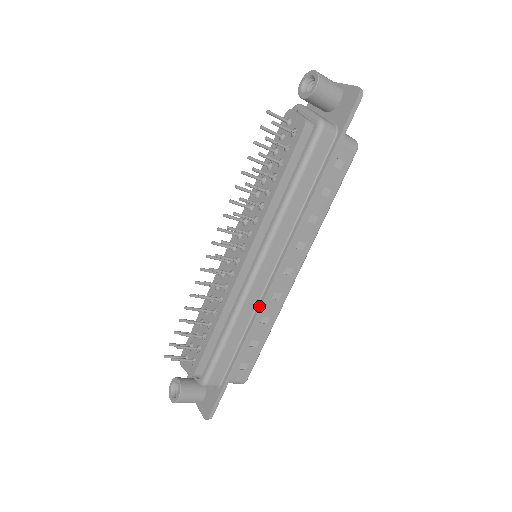
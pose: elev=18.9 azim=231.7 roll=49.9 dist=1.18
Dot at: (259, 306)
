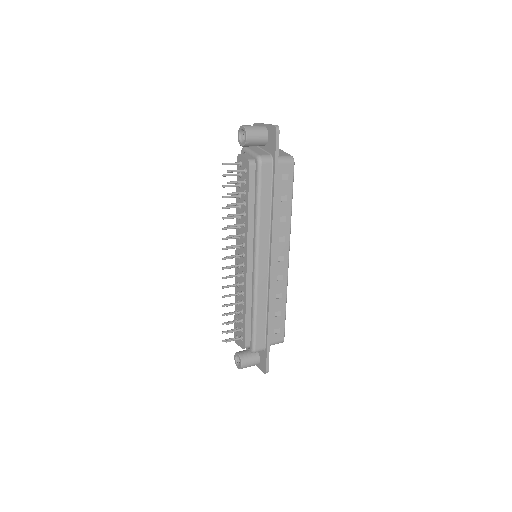
Dot at: (269, 289)
